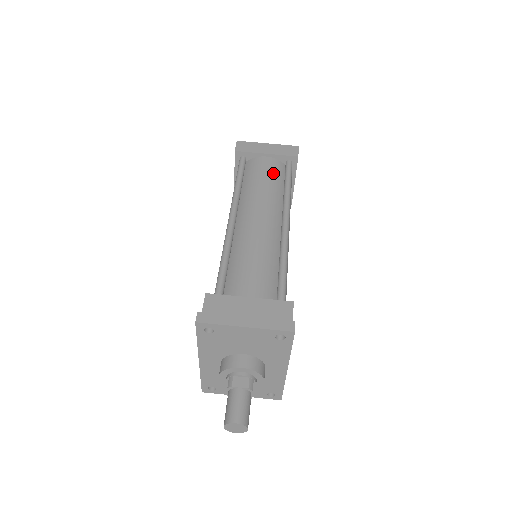
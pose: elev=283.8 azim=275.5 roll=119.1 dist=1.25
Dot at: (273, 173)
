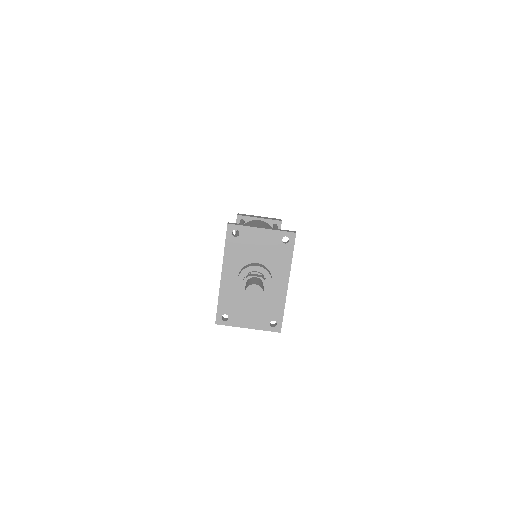
Dot at: (265, 224)
